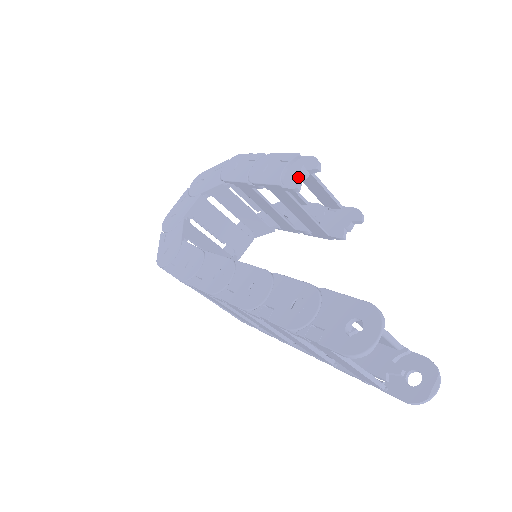
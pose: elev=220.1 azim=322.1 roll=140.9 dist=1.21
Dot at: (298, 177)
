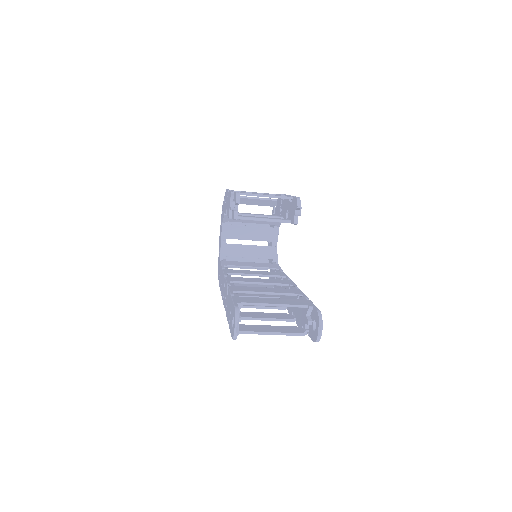
Dot at: (233, 210)
